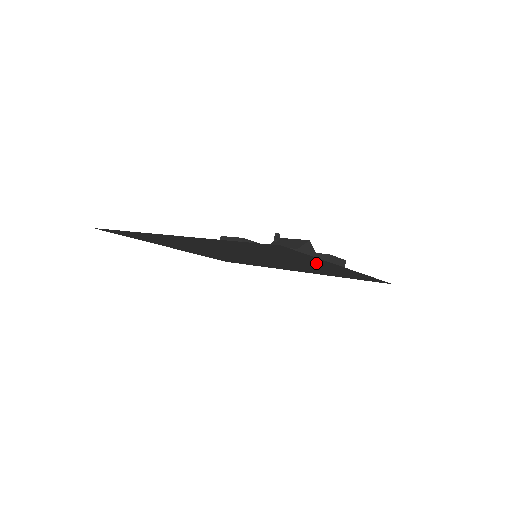
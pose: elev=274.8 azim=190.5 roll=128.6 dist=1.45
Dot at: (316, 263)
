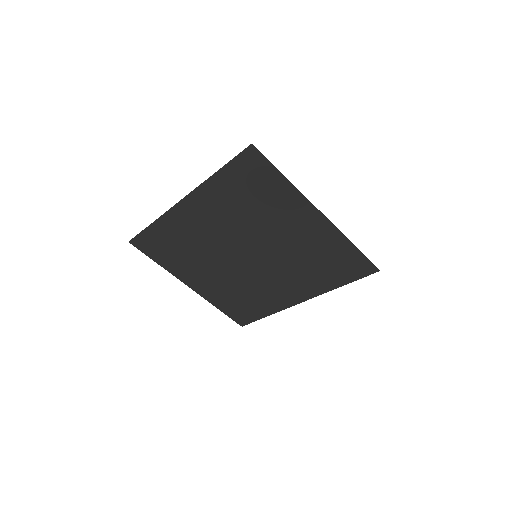
Dot at: (295, 214)
